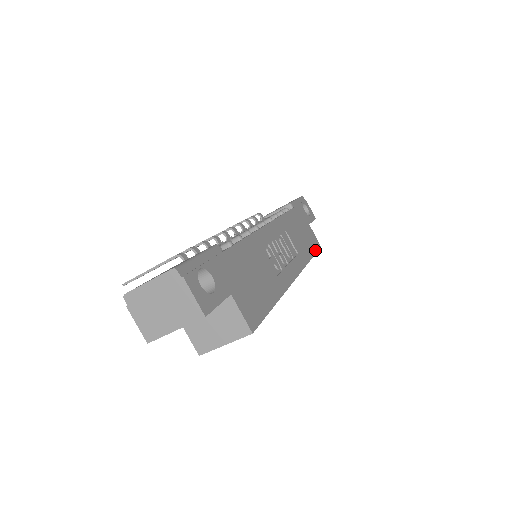
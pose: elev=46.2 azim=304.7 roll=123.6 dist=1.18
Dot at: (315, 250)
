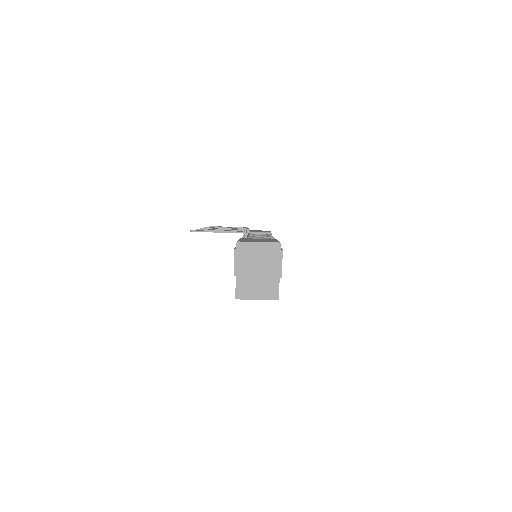
Dot at: occluded
